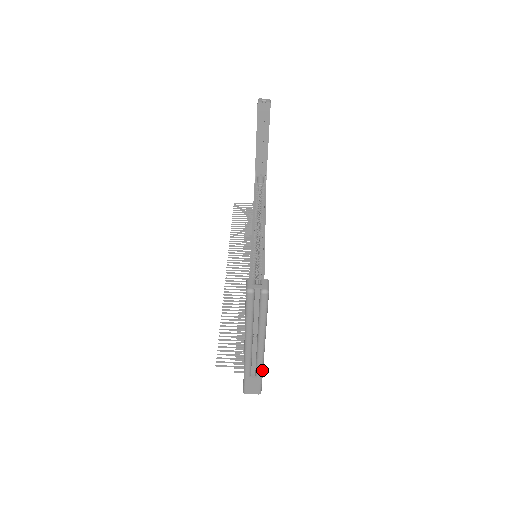
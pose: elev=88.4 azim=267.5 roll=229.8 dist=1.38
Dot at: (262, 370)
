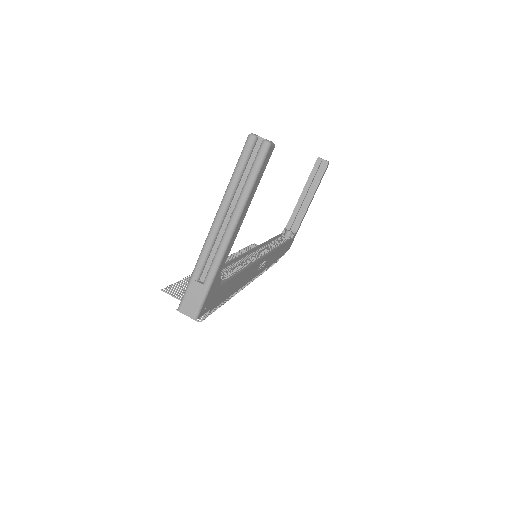
Dot at: (214, 275)
